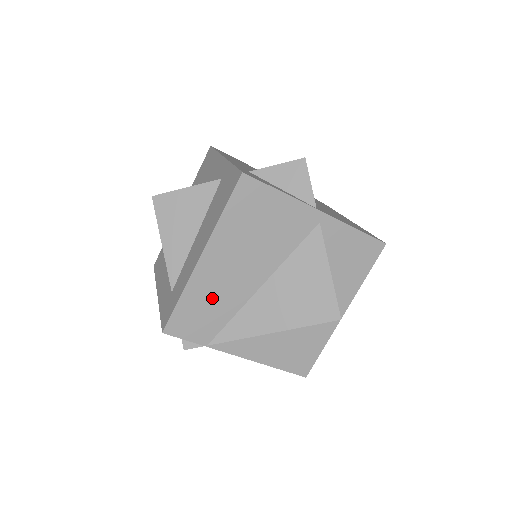
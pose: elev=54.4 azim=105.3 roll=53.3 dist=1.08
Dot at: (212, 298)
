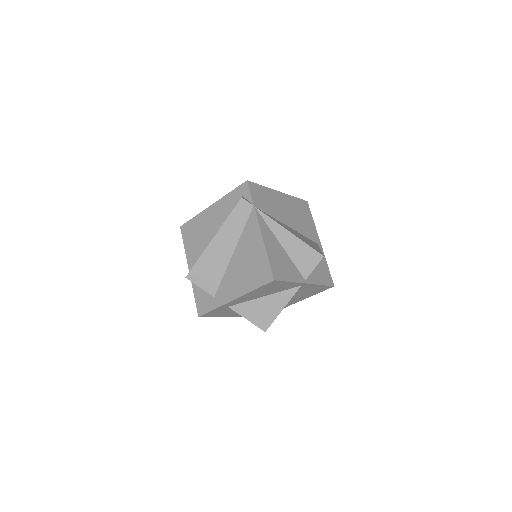
Dot at: (271, 202)
